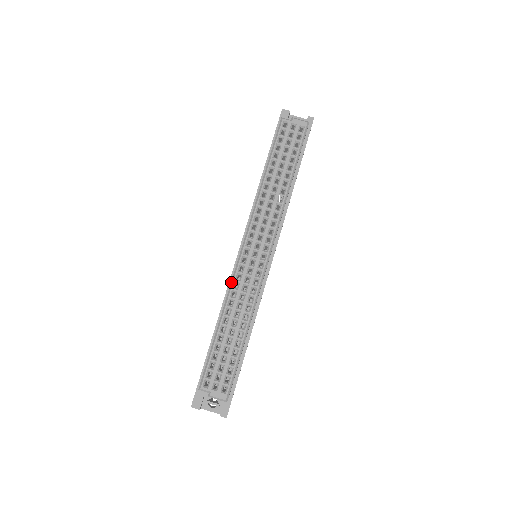
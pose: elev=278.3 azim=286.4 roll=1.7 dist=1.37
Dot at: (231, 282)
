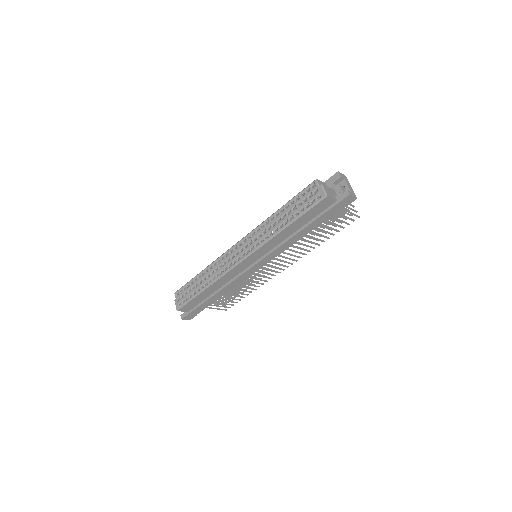
Dot at: (219, 257)
